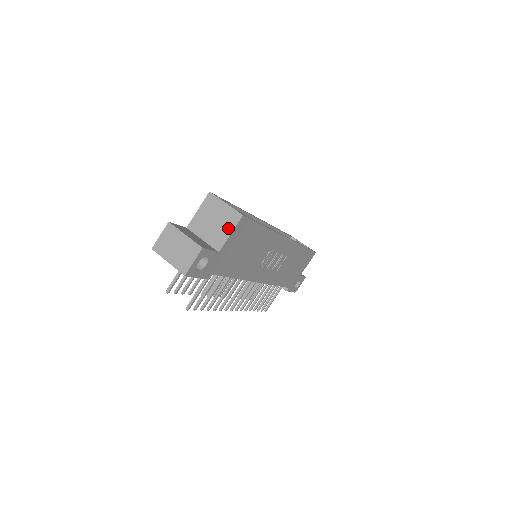
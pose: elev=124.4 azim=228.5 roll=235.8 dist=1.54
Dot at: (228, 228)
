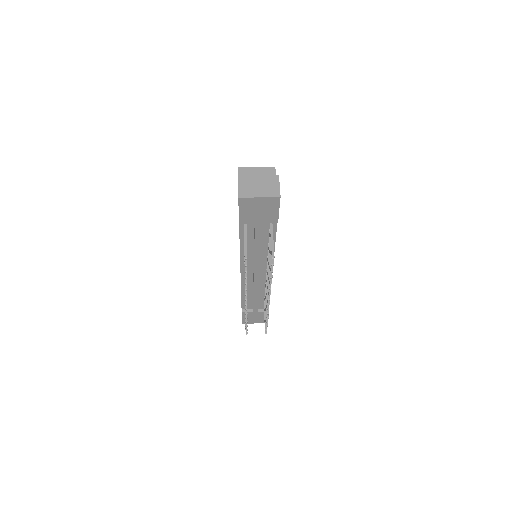
Dot at: occluded
